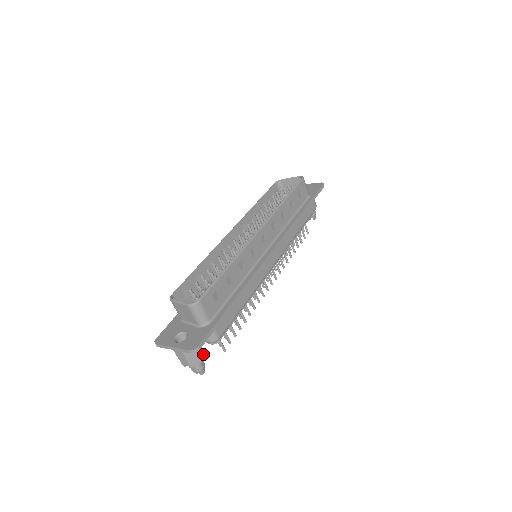
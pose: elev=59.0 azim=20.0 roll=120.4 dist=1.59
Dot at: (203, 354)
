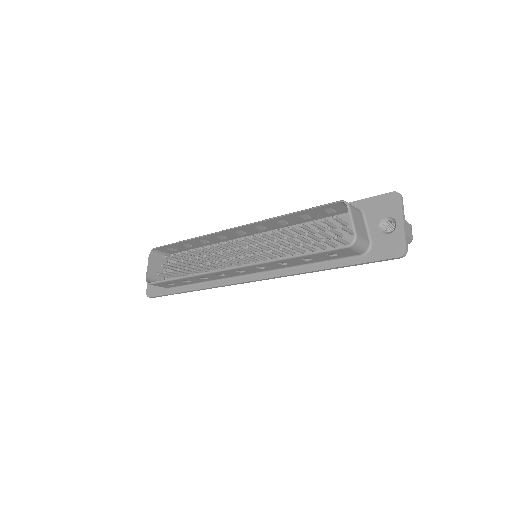
Dot at: occluded
